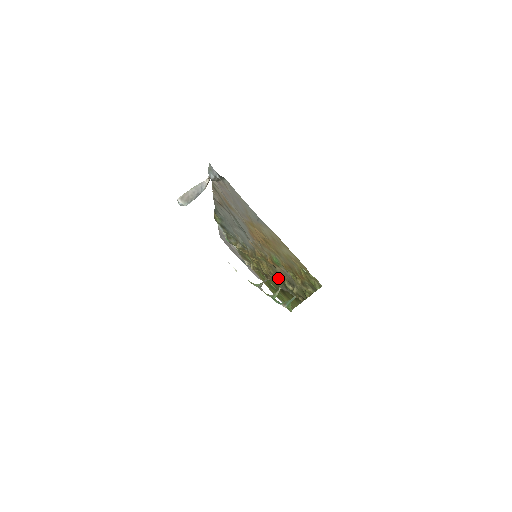
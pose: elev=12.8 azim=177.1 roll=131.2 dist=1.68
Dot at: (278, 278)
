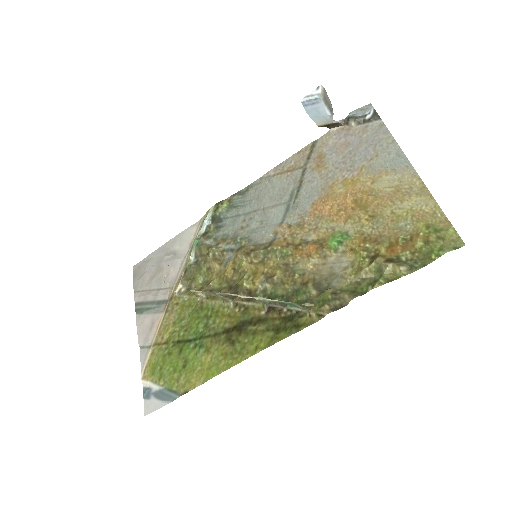
Dot at: (279, 288)
